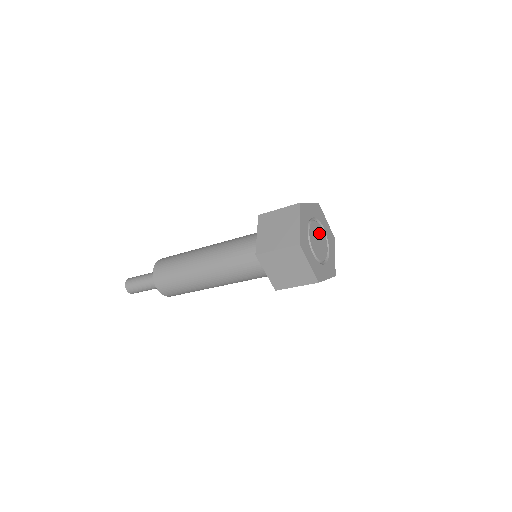
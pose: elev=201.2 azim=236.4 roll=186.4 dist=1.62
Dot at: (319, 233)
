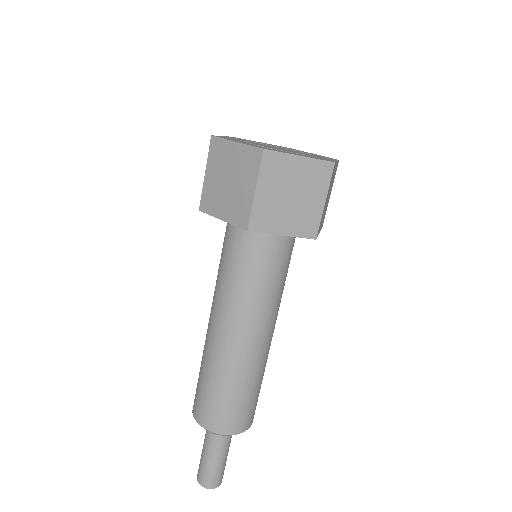
Dot at: occluded
